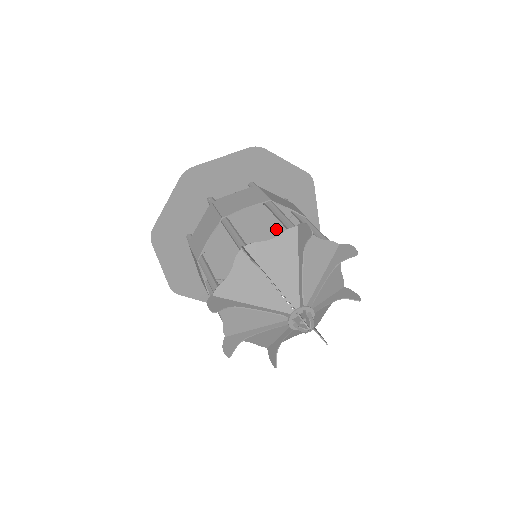
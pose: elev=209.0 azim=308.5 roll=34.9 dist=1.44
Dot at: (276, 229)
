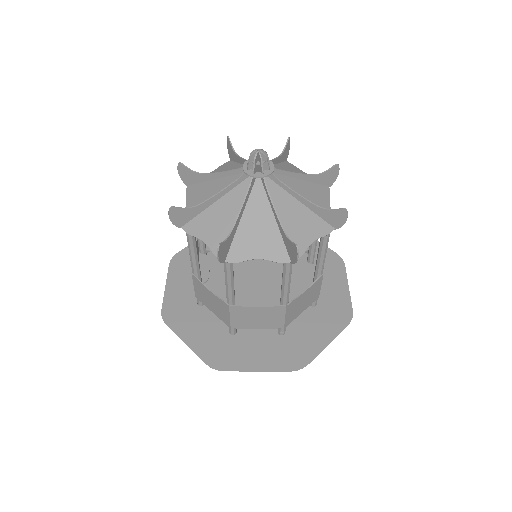
Dot at: occluded
